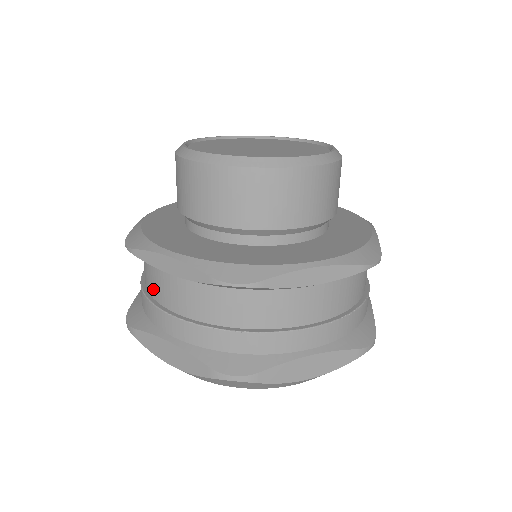
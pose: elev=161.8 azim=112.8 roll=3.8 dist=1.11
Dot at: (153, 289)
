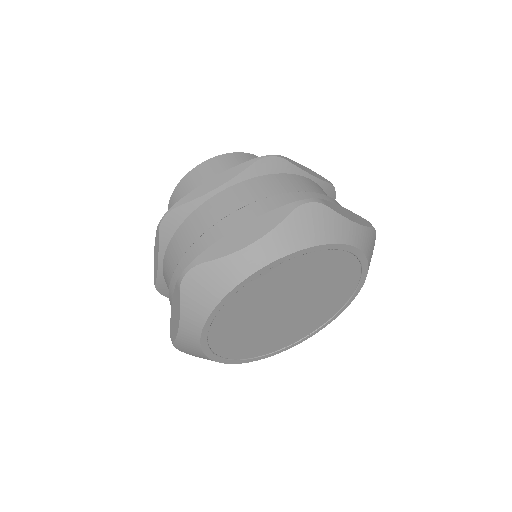
Dot at: (201, 229)
